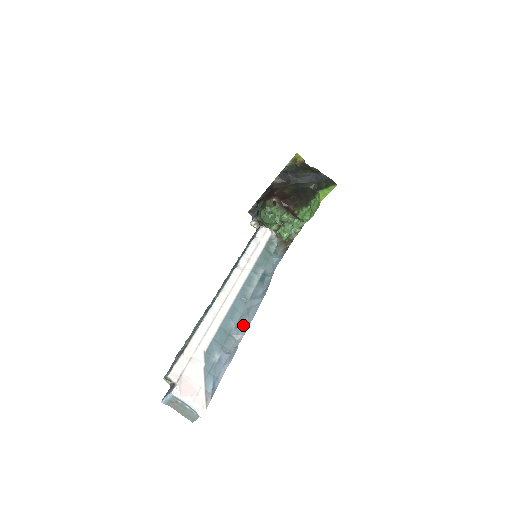
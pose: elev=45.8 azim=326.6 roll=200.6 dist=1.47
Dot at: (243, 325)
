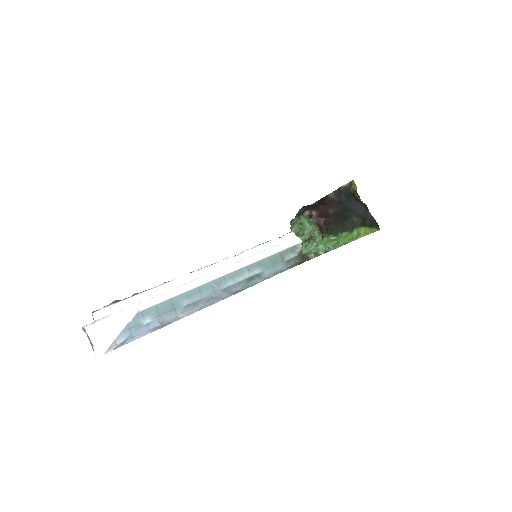
Dot at: (193, 308)
